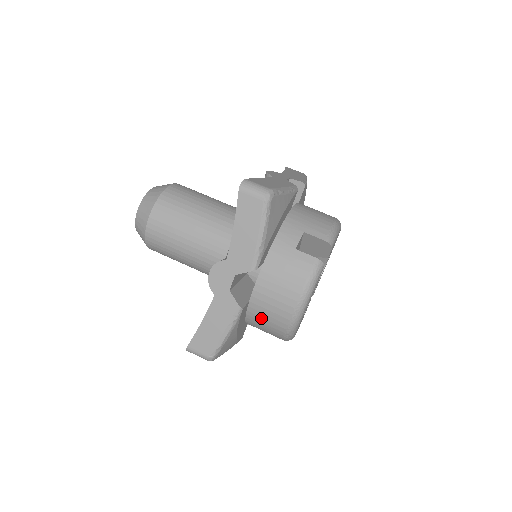
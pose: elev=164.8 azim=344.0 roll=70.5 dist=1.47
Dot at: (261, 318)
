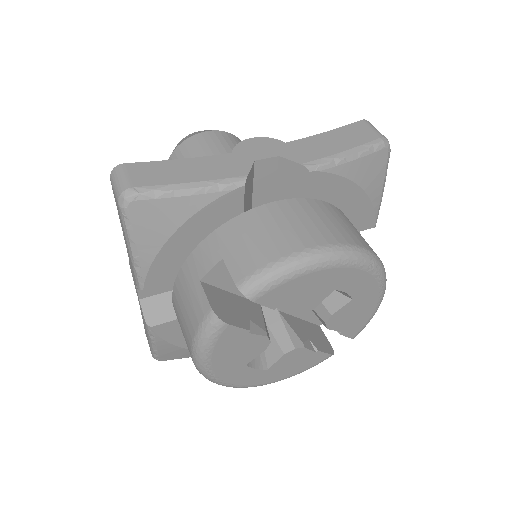
Dot at: occluded
